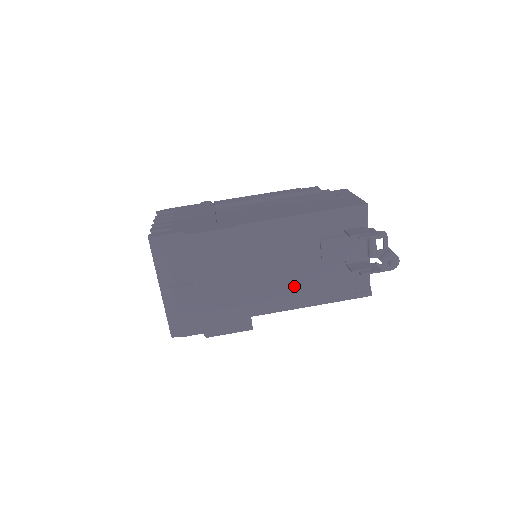
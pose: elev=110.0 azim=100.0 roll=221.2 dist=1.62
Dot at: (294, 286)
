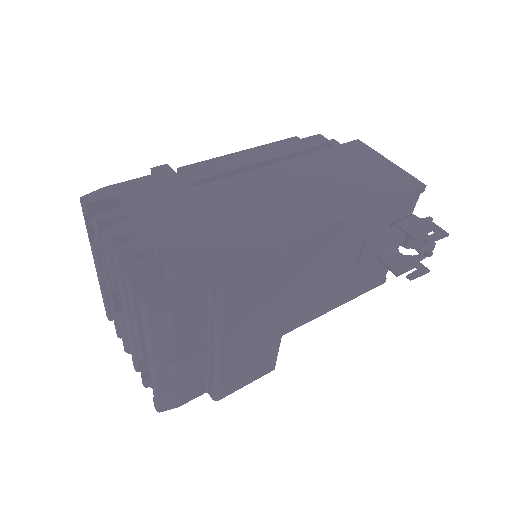
Dot at: (318, 298)
